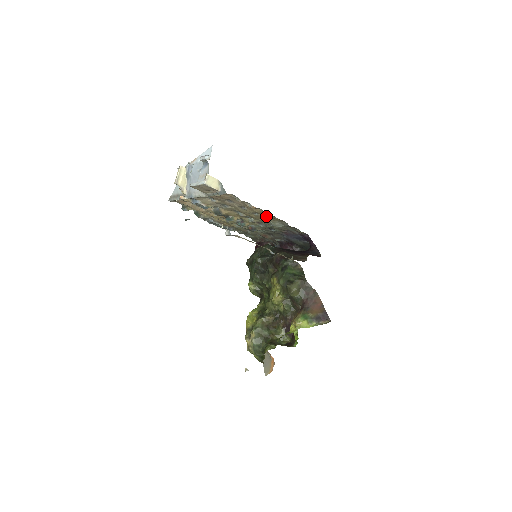
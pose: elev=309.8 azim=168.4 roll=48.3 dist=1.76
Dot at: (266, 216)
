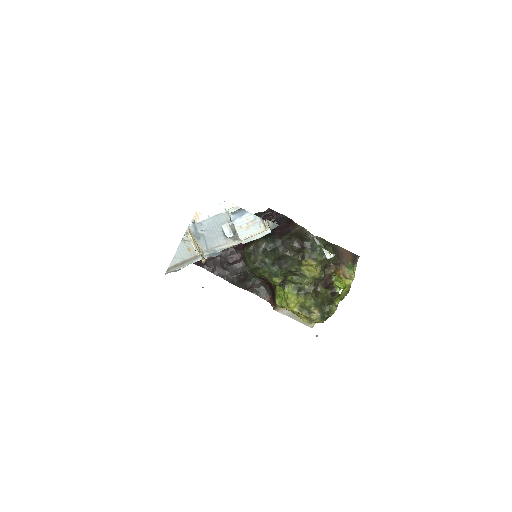
Dot at: occluded
